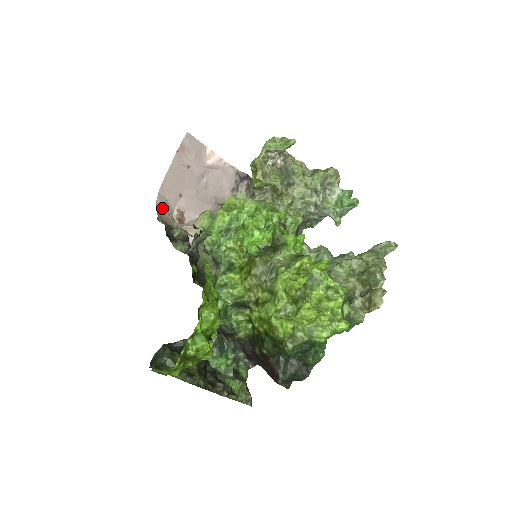
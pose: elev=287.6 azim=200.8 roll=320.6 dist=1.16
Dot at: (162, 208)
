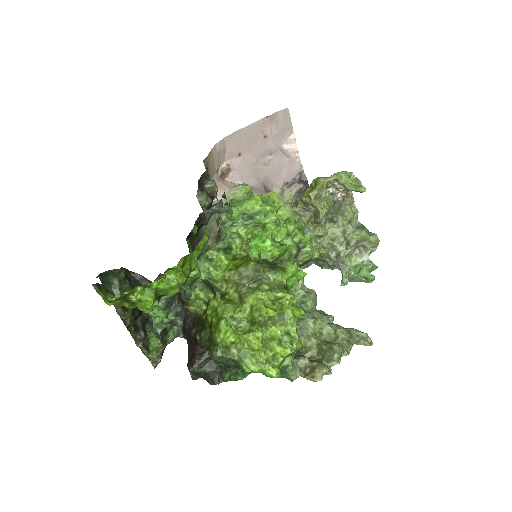
Dot at: (216, 153)
